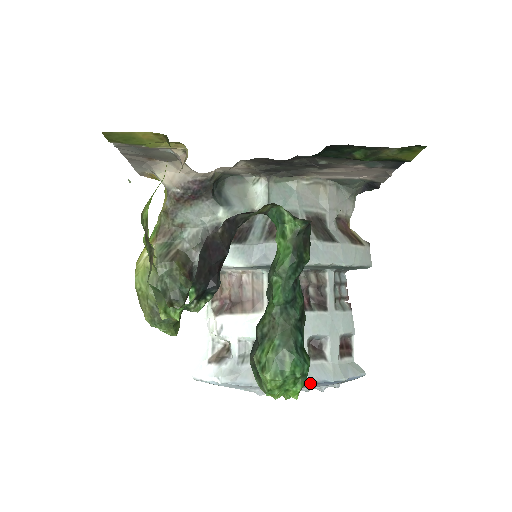
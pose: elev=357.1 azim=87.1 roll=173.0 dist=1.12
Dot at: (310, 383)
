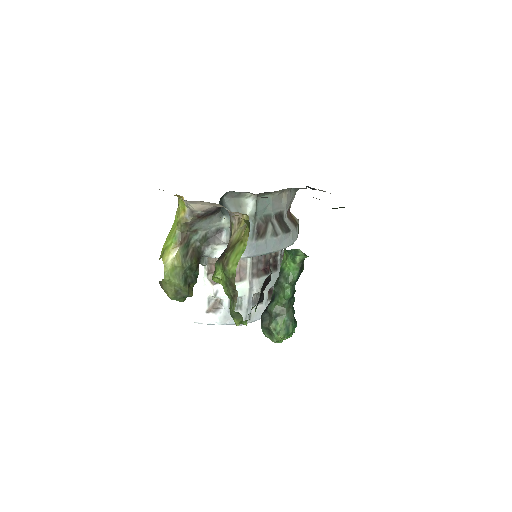
Dot at: occluded
